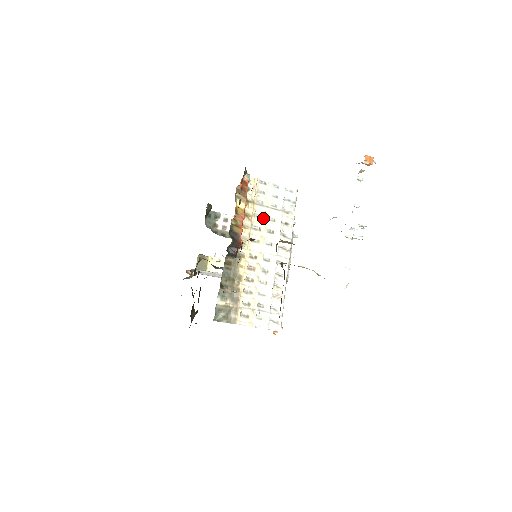
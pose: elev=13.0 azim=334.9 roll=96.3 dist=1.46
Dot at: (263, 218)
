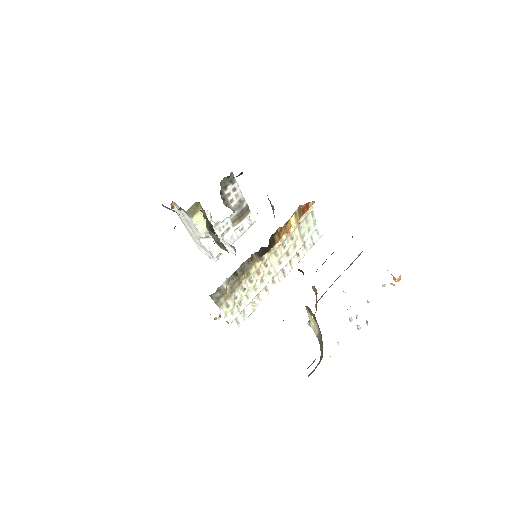
Dot at: (293, 240)
